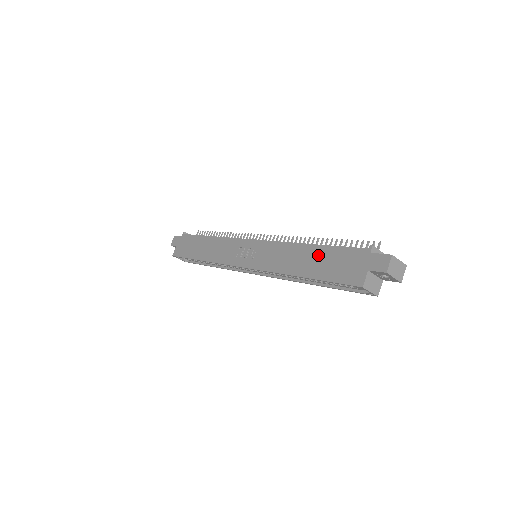
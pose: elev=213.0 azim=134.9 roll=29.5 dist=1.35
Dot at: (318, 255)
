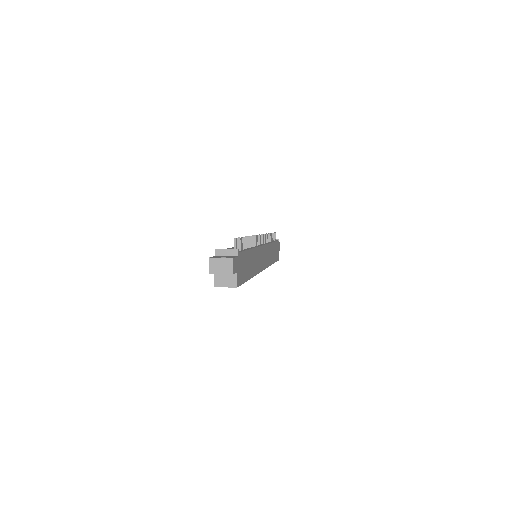
Dot at: occluded
